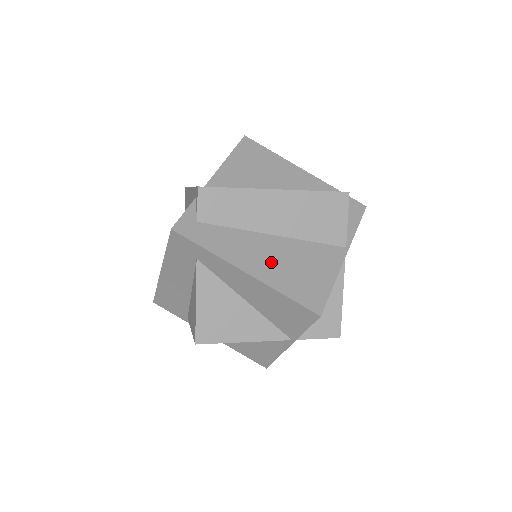
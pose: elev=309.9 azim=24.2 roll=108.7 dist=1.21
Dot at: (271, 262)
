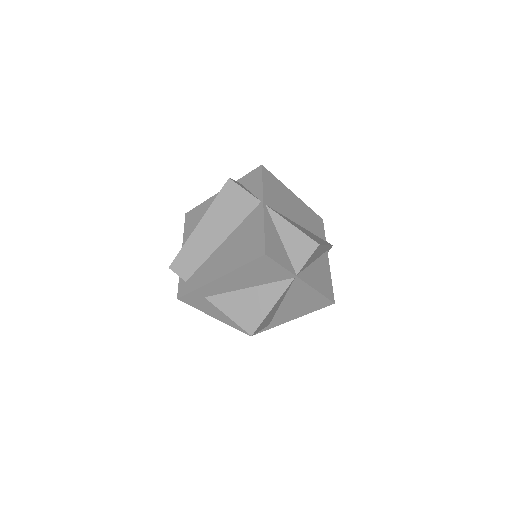
Dot at: (227, 258)
